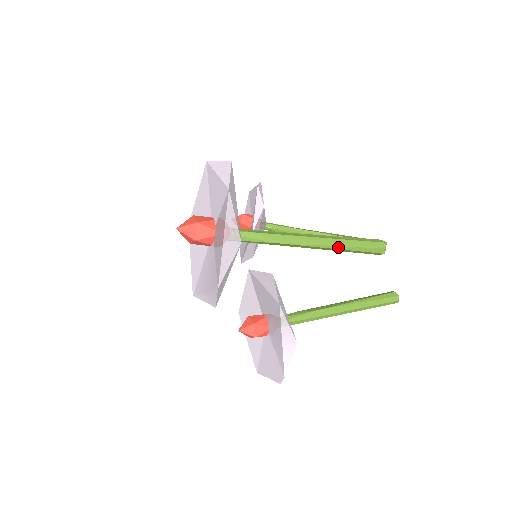
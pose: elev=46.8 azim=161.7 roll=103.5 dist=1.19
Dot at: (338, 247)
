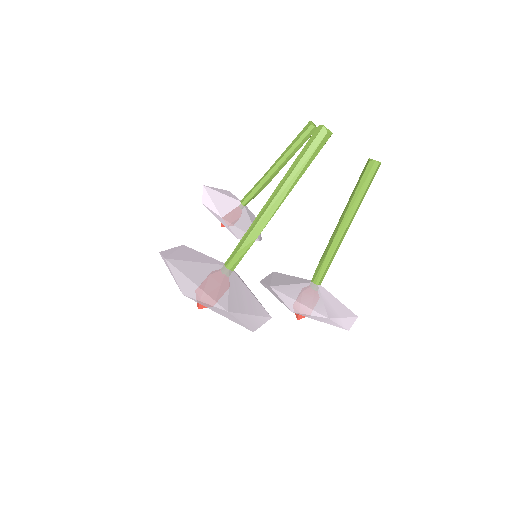
Dot at: (294, 184)
